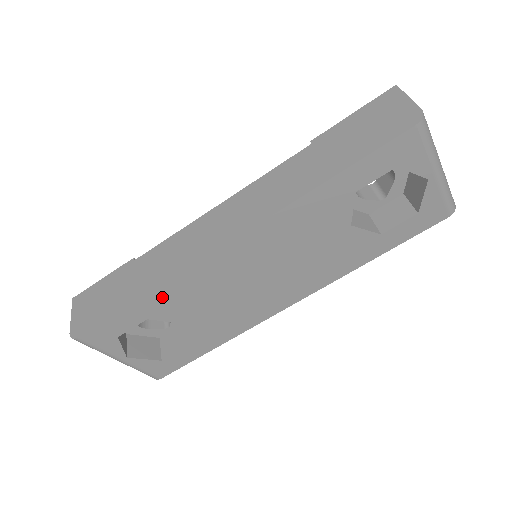
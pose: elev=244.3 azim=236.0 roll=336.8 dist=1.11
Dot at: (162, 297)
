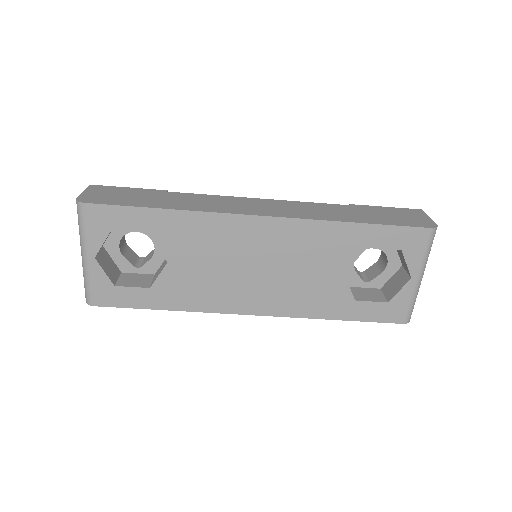
Dot at: (179, 222)
